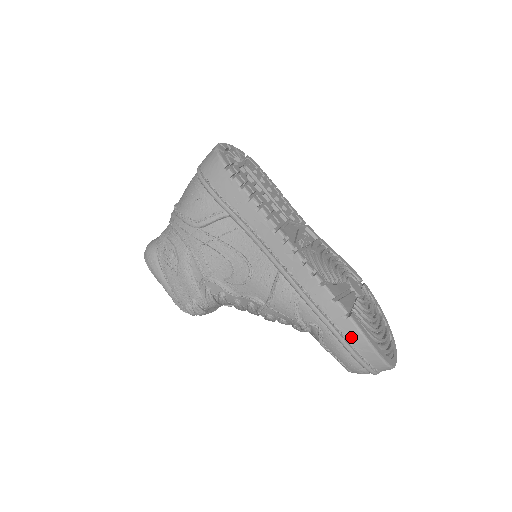
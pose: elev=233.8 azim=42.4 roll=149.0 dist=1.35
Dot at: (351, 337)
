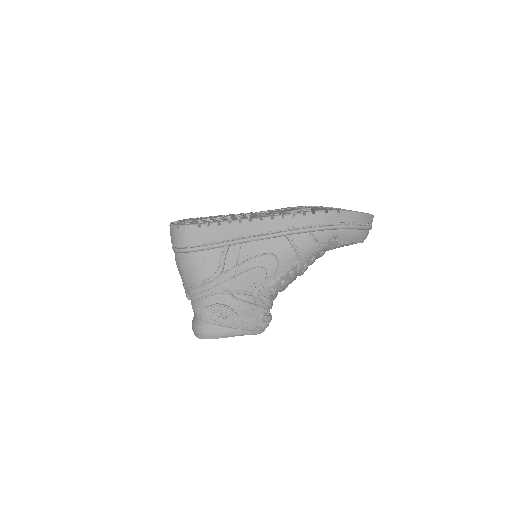
Dot at: (350, 219)
